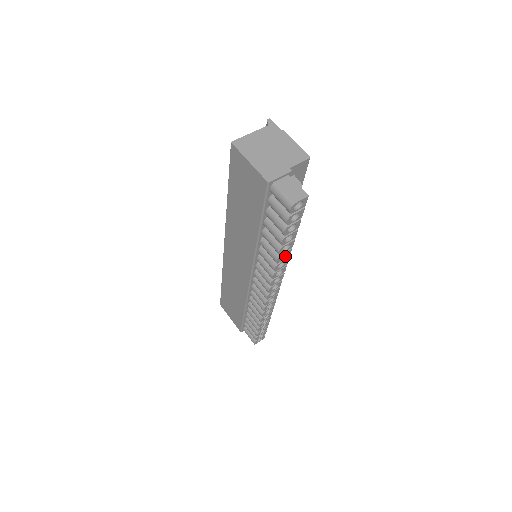
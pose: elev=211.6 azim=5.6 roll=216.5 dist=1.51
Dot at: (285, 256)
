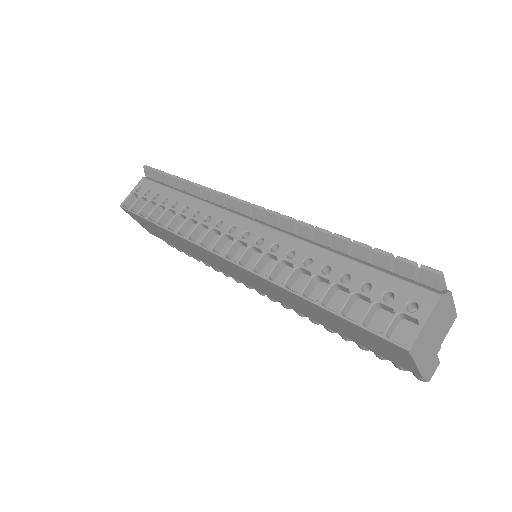
Dot at: occluded
